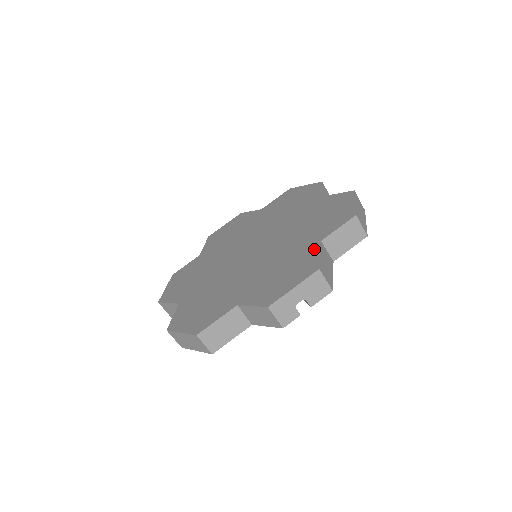
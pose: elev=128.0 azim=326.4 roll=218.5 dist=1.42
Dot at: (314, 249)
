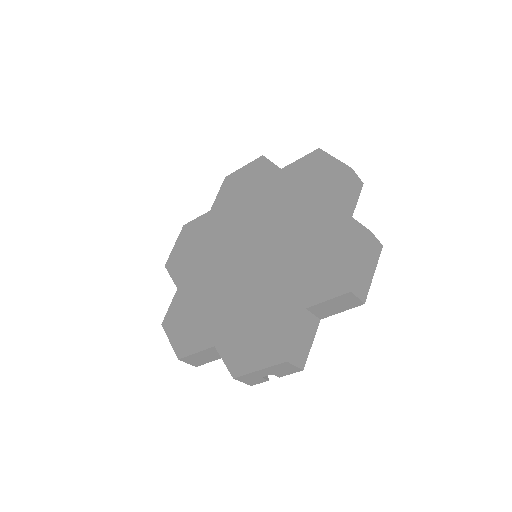
Dot at: (295, 319)
